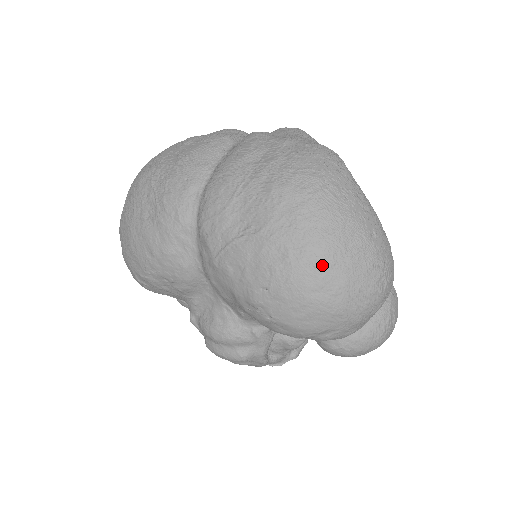
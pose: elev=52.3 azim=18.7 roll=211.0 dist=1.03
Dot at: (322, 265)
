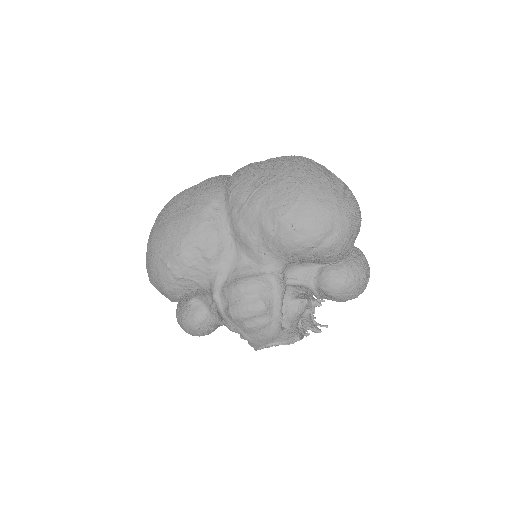
Dot at: (319, 184)
